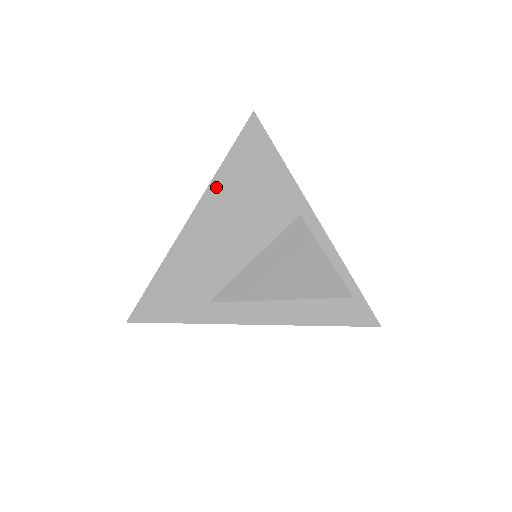
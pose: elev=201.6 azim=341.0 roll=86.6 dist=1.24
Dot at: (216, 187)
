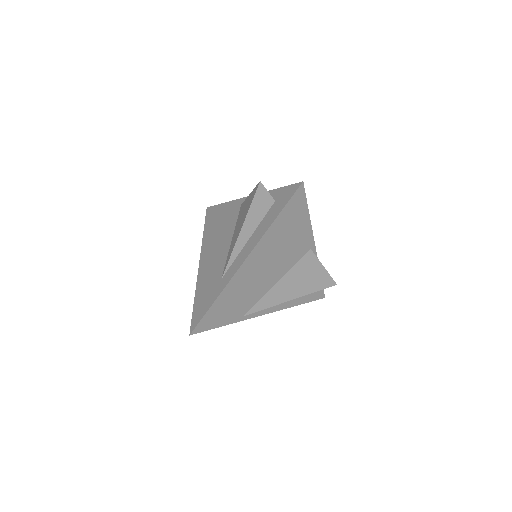
Dot at: (204, 243)
